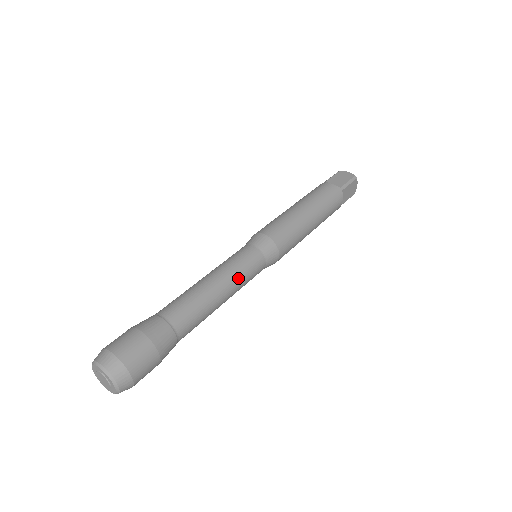
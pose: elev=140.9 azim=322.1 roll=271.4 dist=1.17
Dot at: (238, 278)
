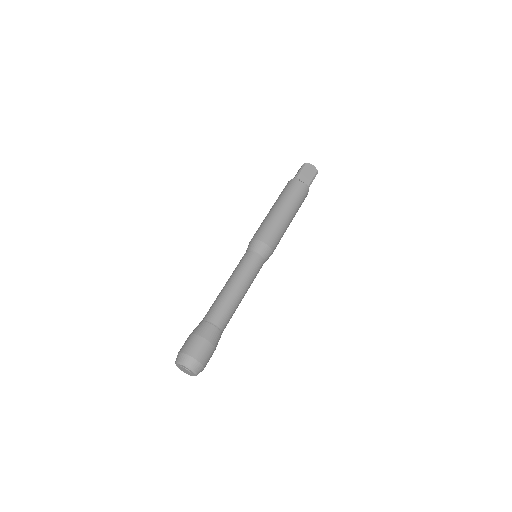
Dot at: (251, 283)
